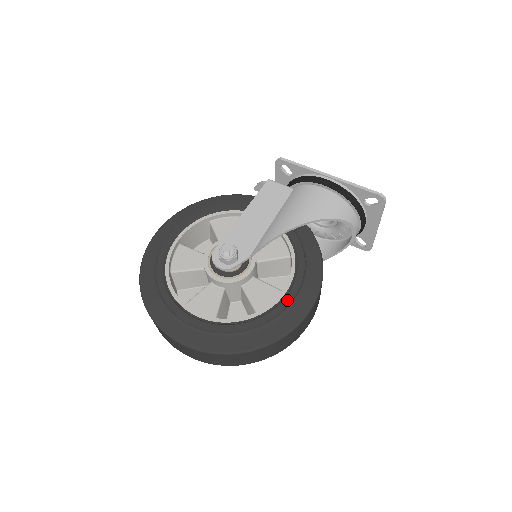
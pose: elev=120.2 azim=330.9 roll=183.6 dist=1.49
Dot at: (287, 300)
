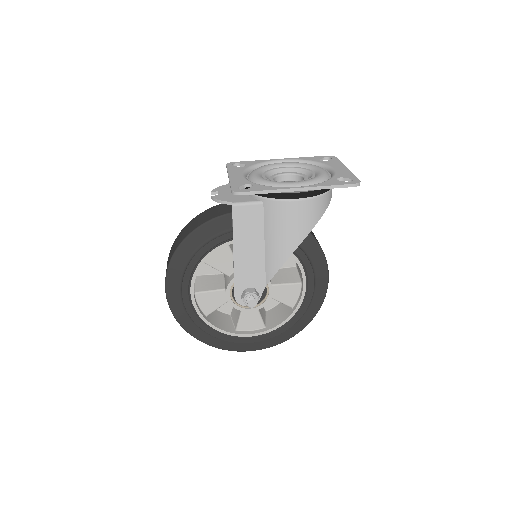
Dot at: (310, 293)
